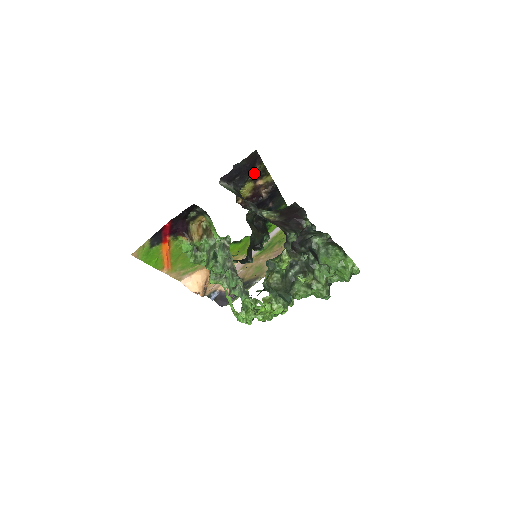
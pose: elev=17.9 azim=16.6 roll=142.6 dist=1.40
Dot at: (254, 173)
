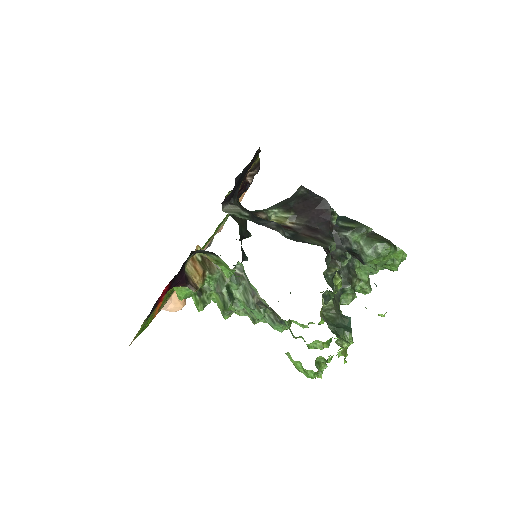
Dot at: occluded
